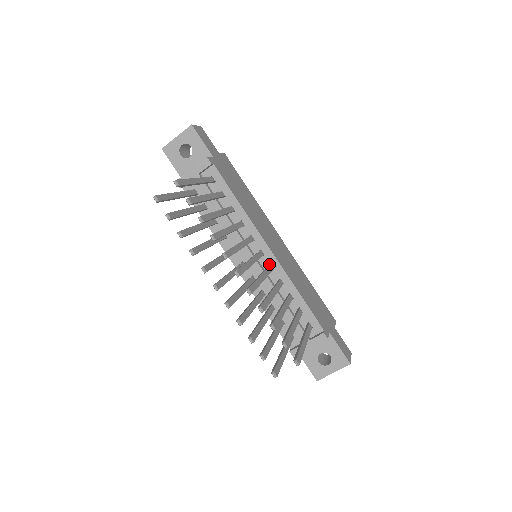
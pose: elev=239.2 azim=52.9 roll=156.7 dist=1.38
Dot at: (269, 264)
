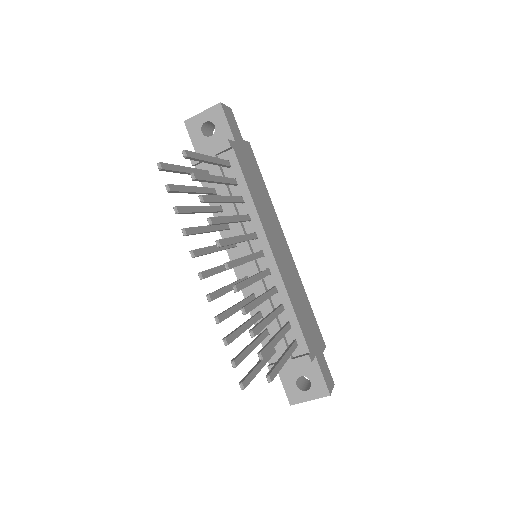
Dot at: (267, 267)
